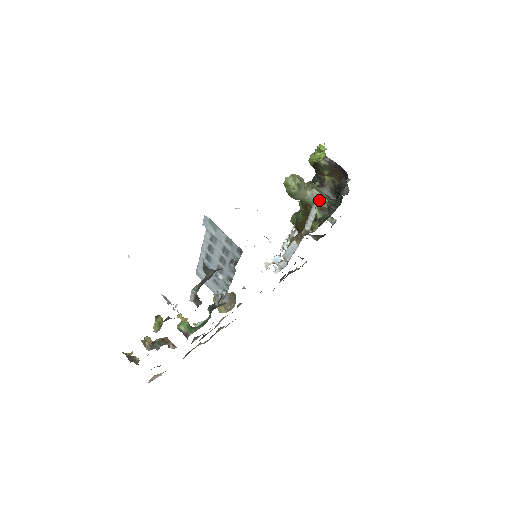
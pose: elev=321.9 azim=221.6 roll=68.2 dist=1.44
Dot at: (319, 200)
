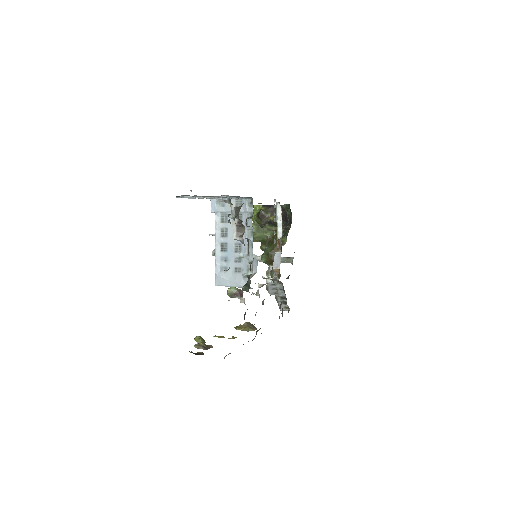
Dot at: (275, 230)
